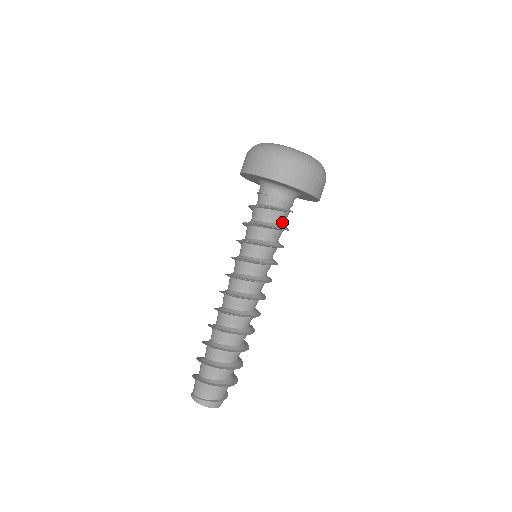
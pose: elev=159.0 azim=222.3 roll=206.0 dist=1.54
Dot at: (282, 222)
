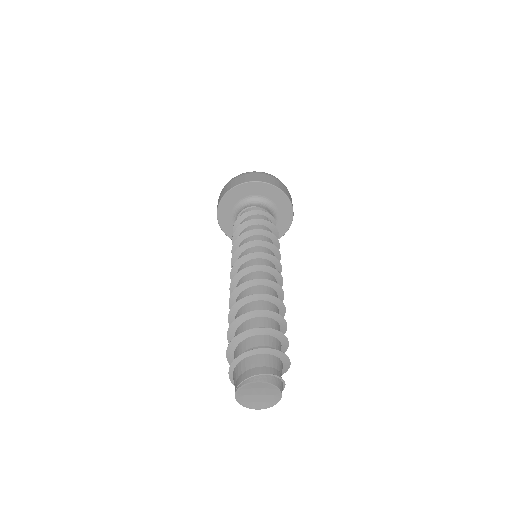
Dot at: occluded
